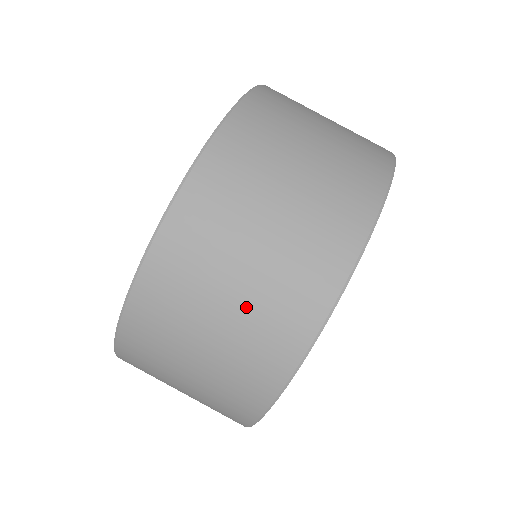
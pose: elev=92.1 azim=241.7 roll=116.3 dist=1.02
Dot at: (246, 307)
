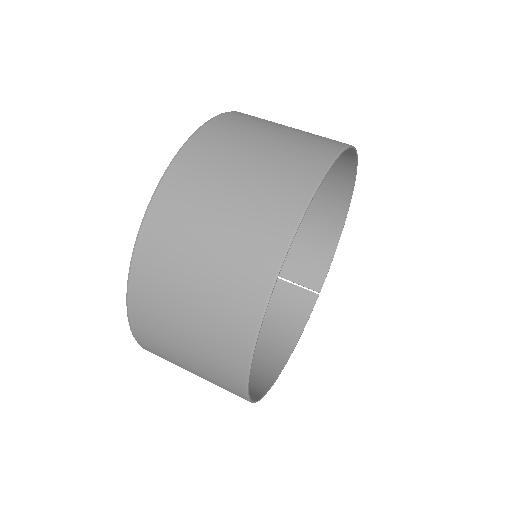
Dot at: (198, 337)
